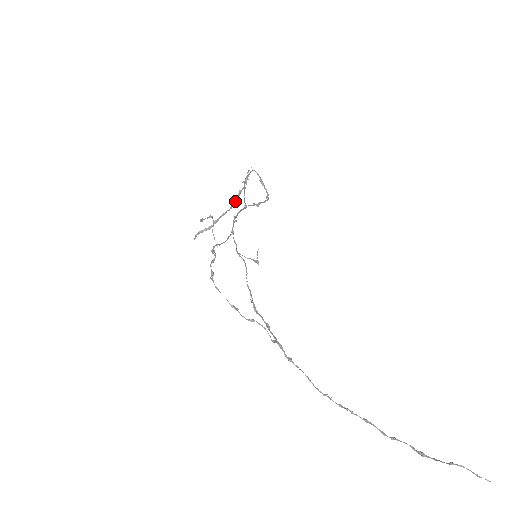
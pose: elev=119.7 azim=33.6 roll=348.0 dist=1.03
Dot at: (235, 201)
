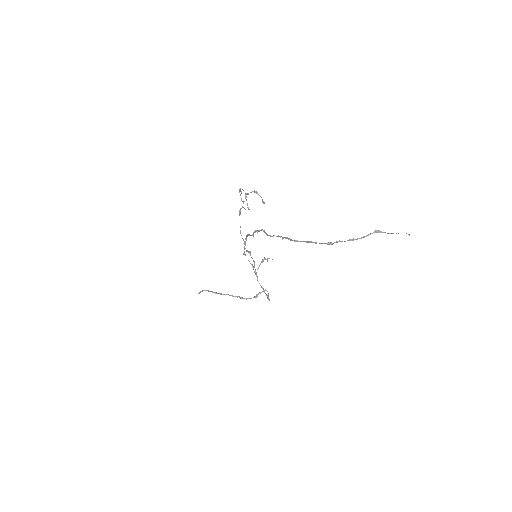
Dot at: (242, 298)
